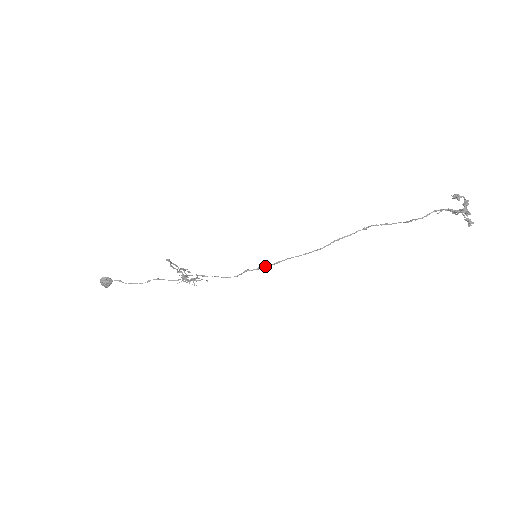
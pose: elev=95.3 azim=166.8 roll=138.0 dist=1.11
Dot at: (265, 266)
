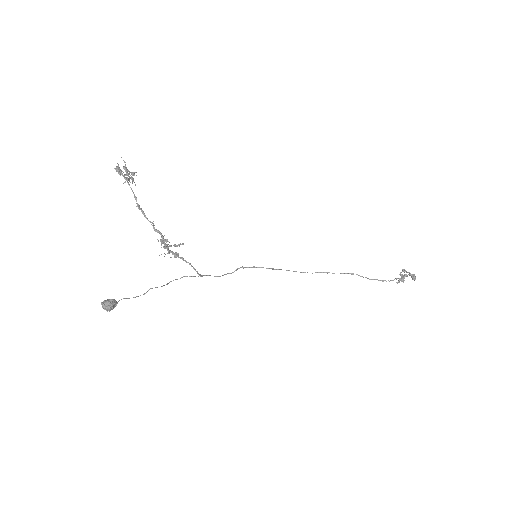
Dot at: occluded
